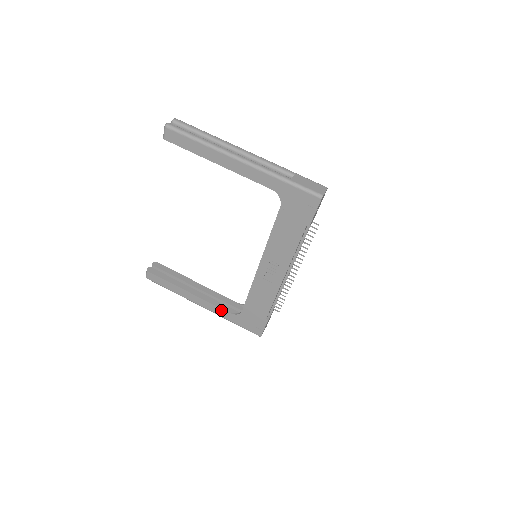
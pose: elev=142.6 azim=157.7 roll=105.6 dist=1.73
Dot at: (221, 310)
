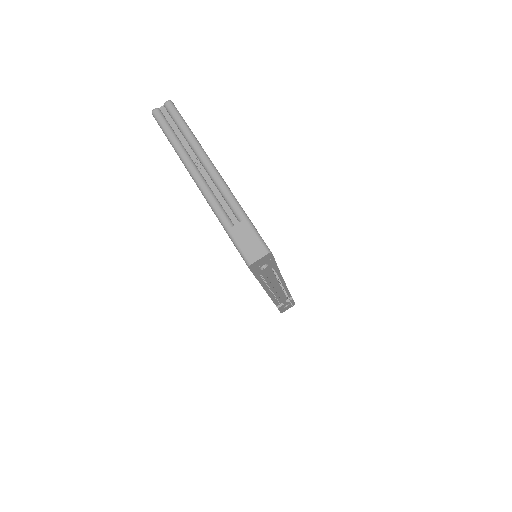
Dot at: occluded
